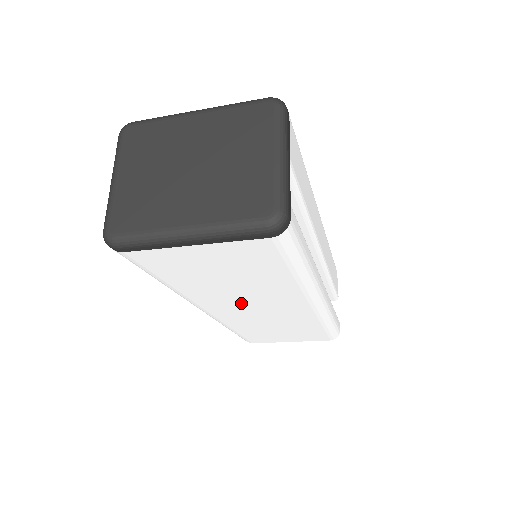
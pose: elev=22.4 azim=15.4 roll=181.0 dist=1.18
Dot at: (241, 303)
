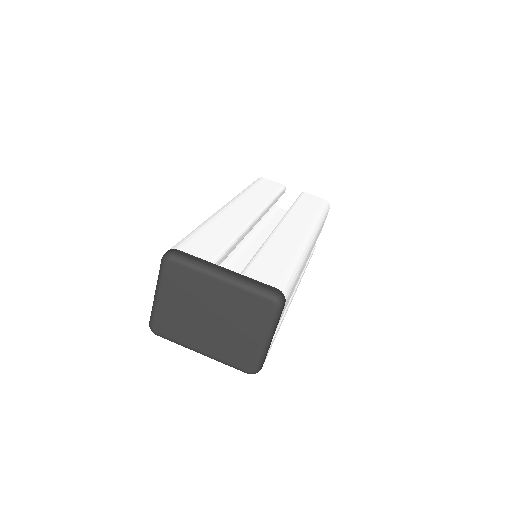
Dot at: occluded
